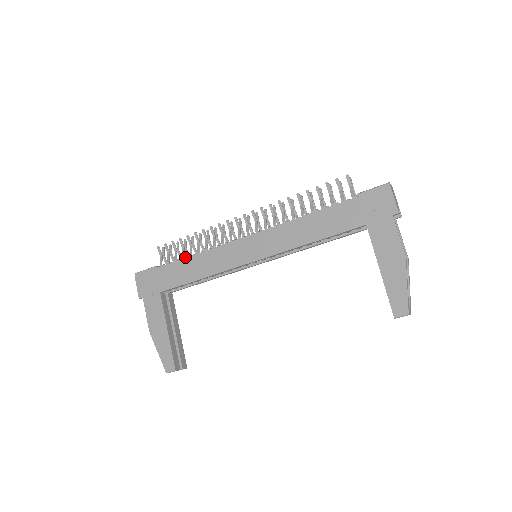
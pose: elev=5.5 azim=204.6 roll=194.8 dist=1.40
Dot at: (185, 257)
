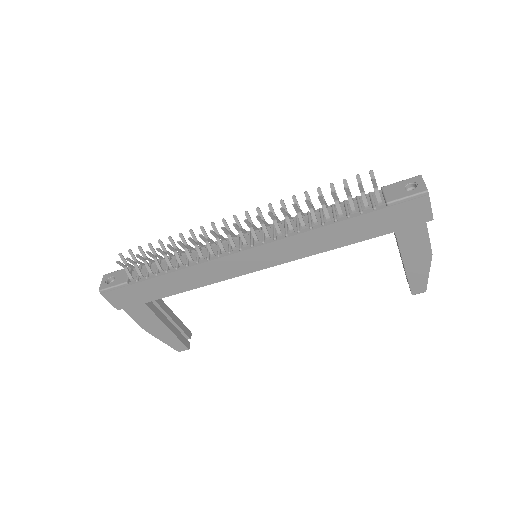
Dot at: (166, 273)
